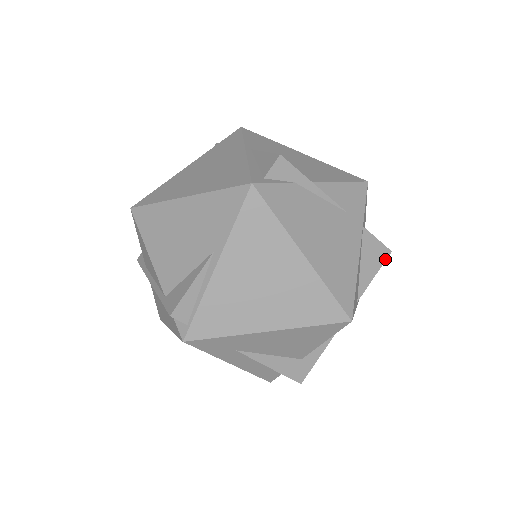
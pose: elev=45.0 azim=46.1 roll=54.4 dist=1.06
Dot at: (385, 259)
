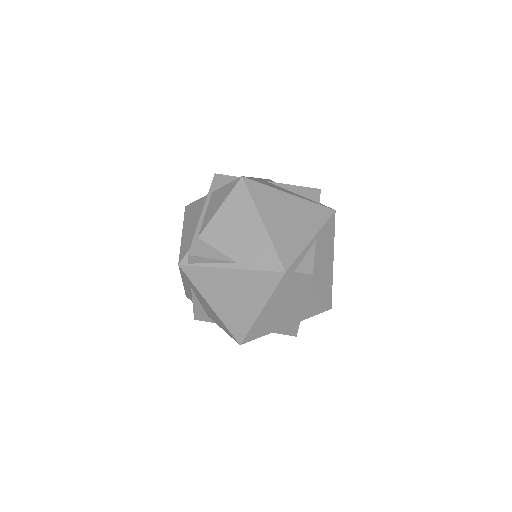
Dot at: (290, 335)
